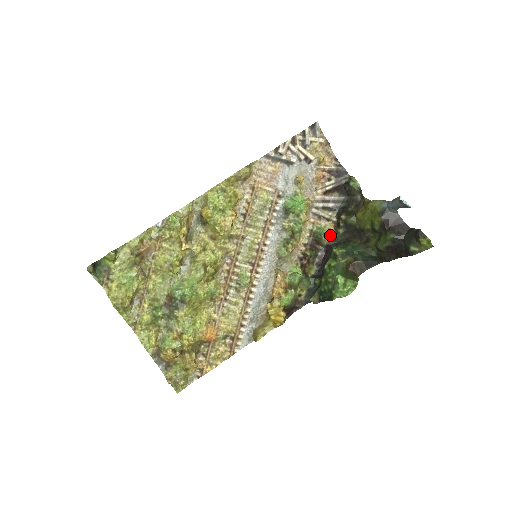
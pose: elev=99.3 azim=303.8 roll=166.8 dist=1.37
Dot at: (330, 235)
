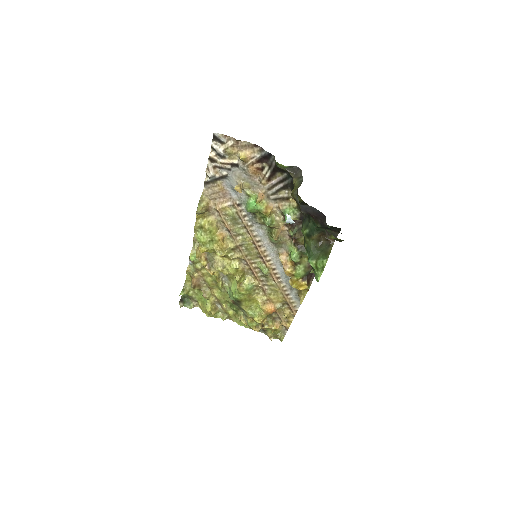
Dot at: (297, 210)
